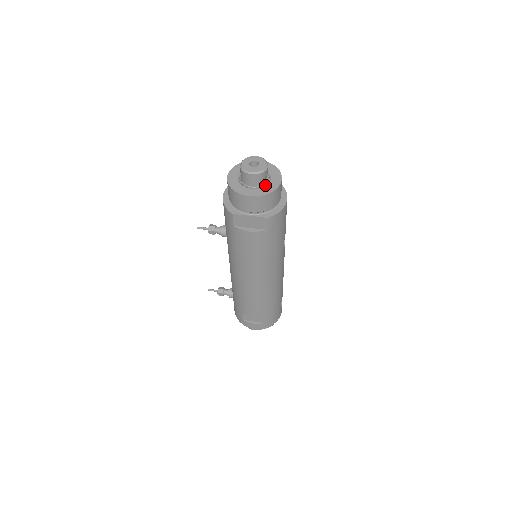
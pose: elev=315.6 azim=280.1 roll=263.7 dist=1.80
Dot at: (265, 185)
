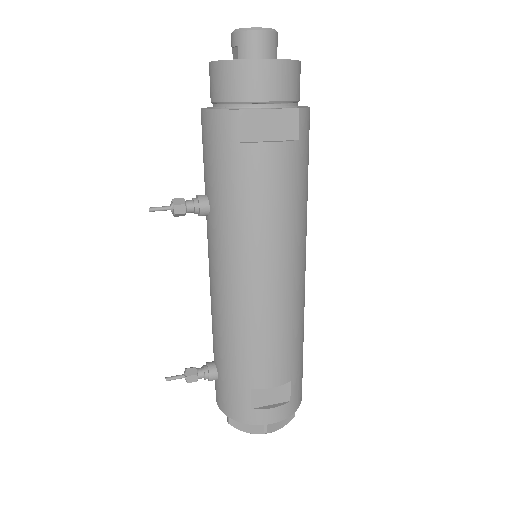
Dot at: occluded
